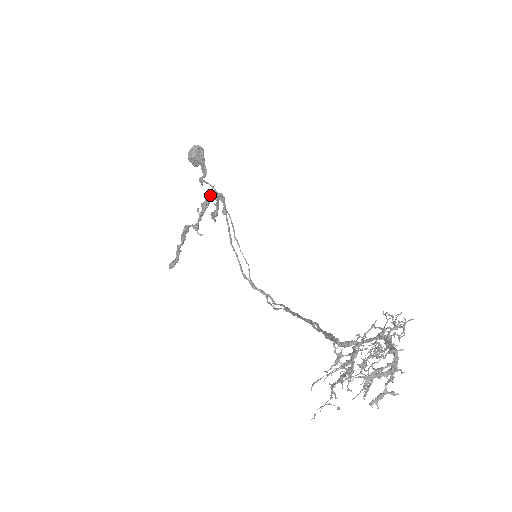
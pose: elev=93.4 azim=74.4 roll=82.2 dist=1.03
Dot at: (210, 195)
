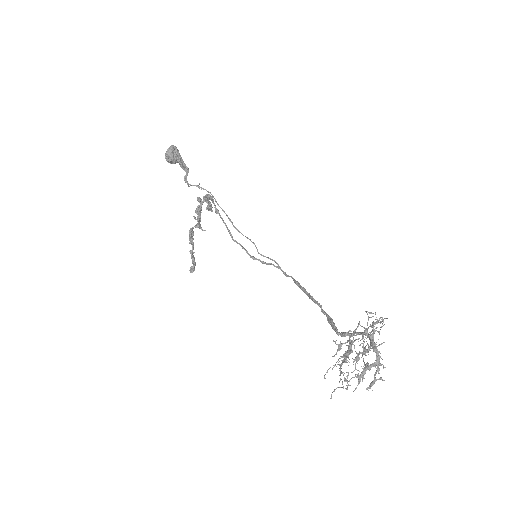
Dot at: (199, 199)
